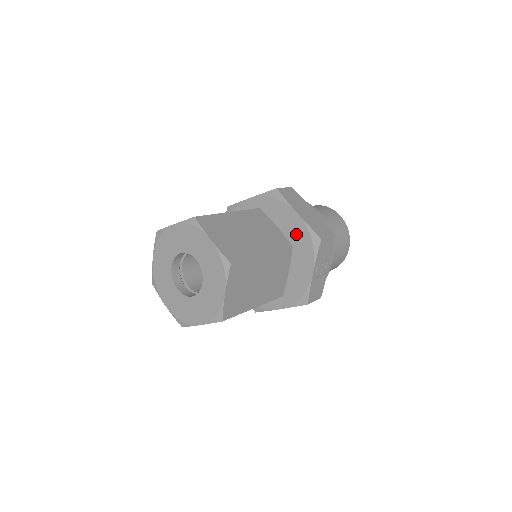
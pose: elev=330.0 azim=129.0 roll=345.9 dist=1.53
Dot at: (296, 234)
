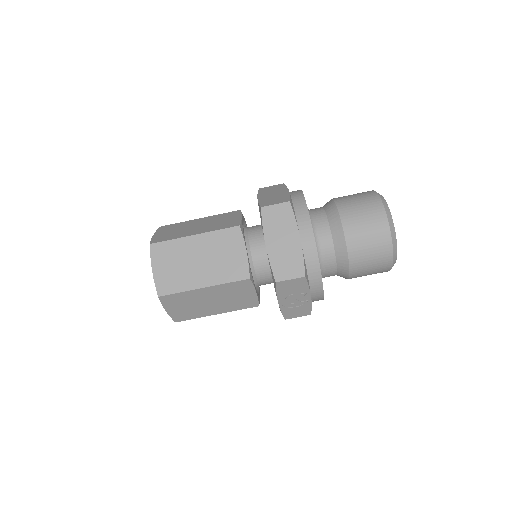
Dot at: occluded
